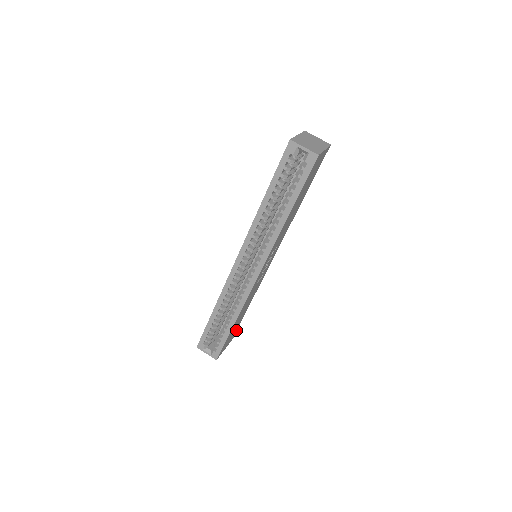
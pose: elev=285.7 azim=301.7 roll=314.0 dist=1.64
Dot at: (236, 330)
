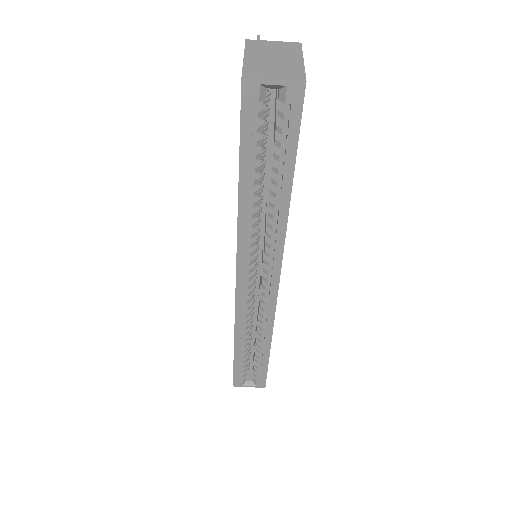
Dot at: occluded
